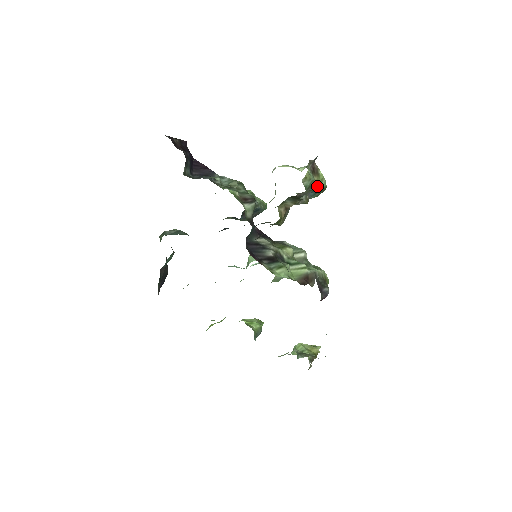
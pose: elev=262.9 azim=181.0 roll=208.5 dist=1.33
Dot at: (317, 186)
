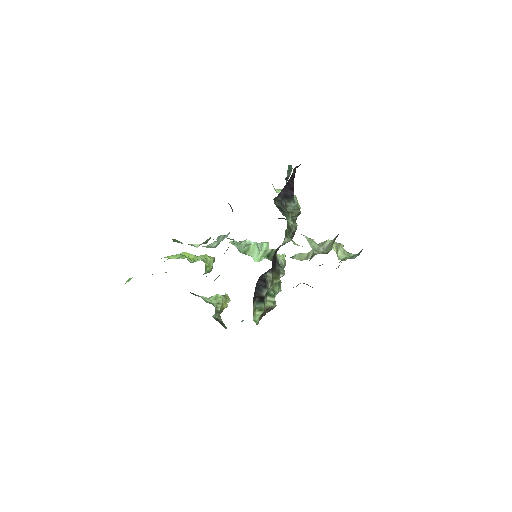
Dot at: occluded
